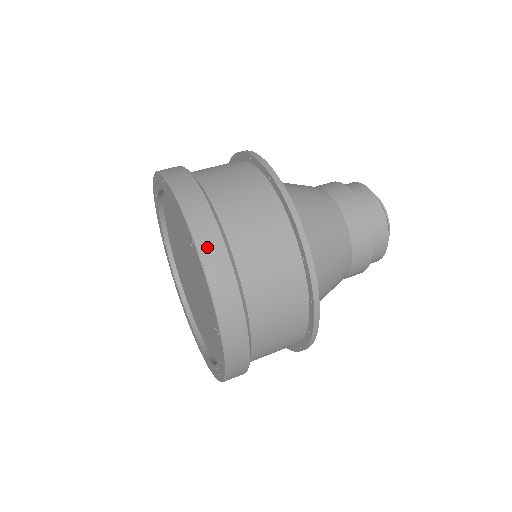
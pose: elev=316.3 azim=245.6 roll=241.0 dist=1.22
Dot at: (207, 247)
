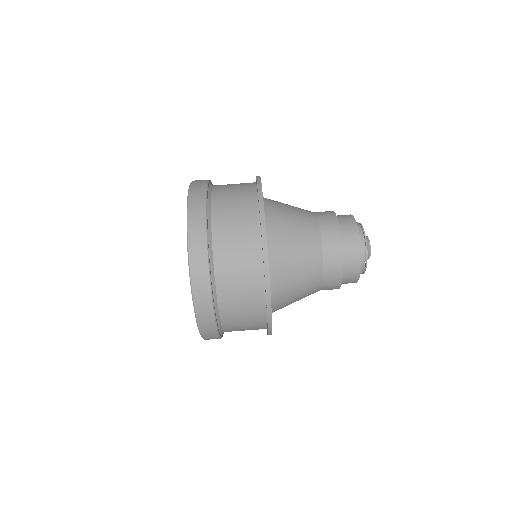
Dot at: occluded
